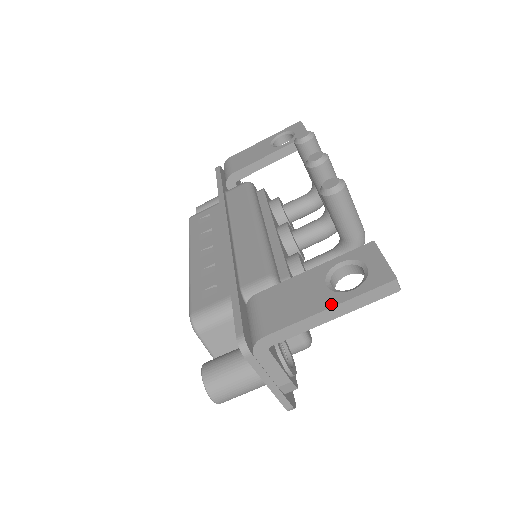
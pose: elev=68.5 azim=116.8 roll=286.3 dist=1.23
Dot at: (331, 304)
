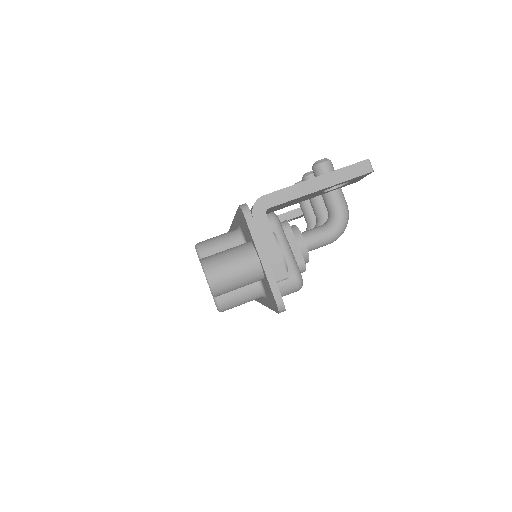
Dot at: (319, 176)
